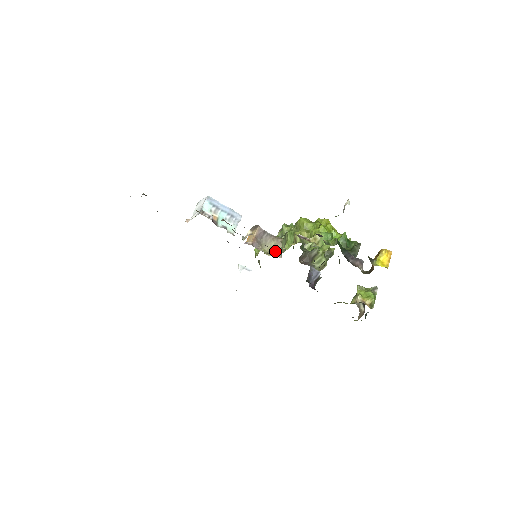
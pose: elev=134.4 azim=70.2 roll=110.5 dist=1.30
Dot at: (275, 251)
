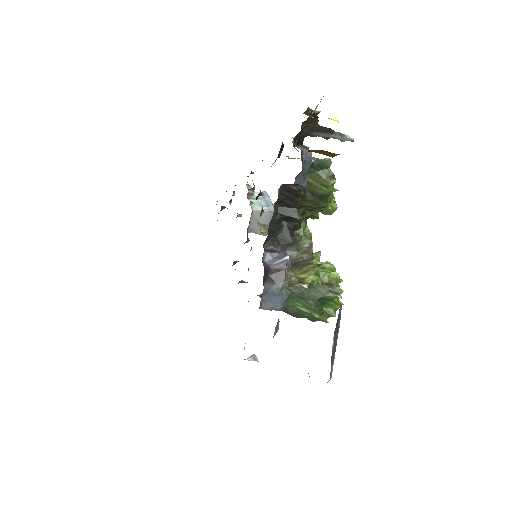
Dot at: occluded
